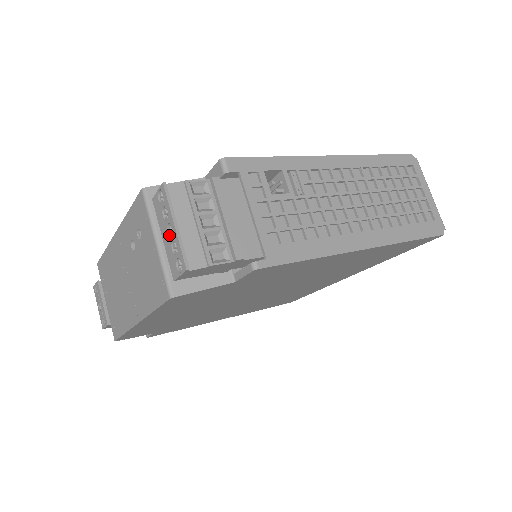
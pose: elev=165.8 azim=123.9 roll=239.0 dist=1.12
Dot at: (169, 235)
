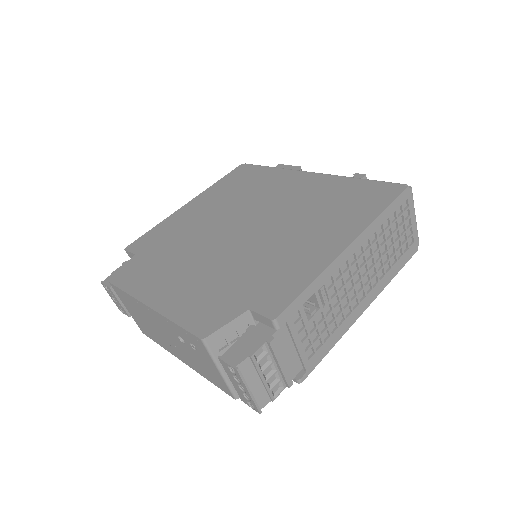
Dot at: (239, 386)
